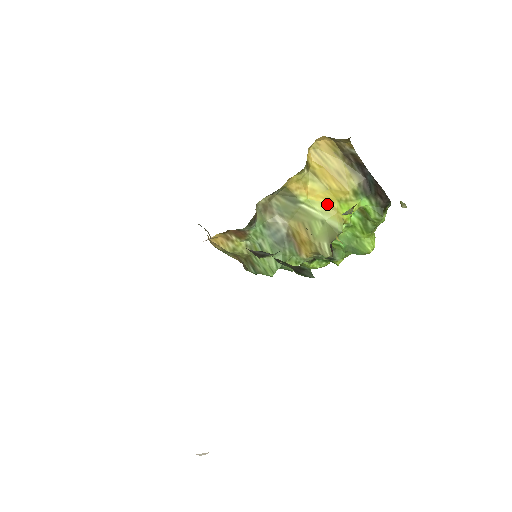
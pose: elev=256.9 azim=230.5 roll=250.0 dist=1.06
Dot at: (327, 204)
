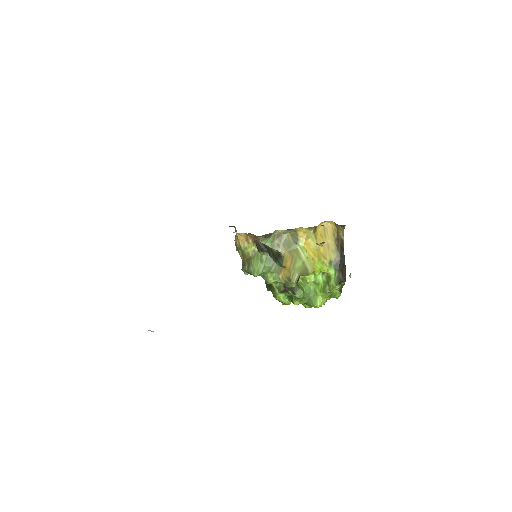
Dot at: (312, 256)
